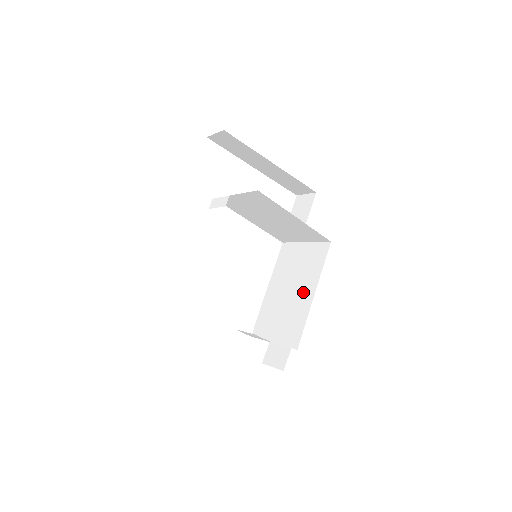
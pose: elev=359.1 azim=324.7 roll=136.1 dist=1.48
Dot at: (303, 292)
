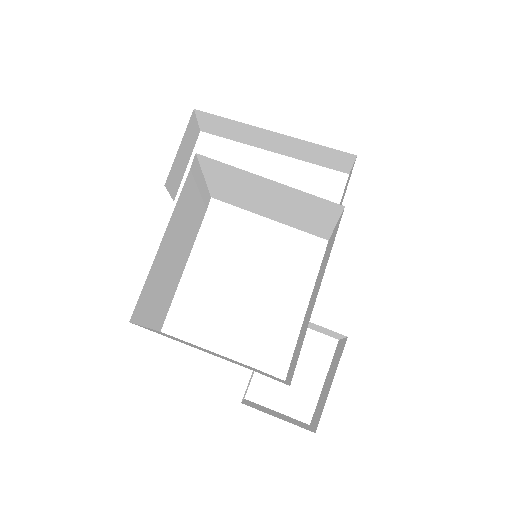
Dot at: (315, 295)
